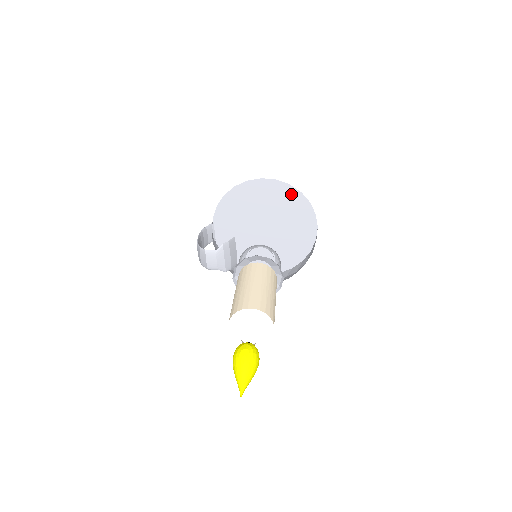
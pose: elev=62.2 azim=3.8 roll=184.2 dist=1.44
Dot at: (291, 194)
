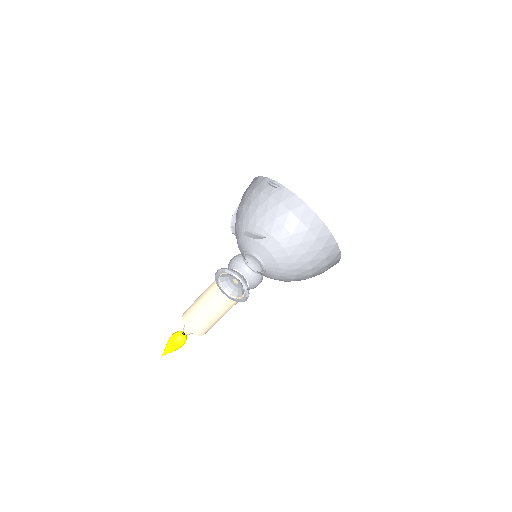
Dot at: occluded
